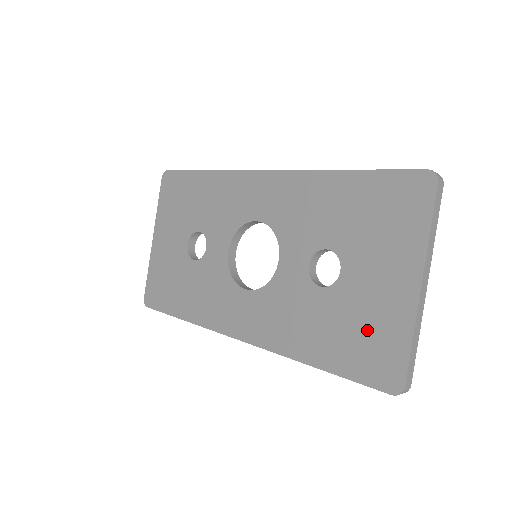
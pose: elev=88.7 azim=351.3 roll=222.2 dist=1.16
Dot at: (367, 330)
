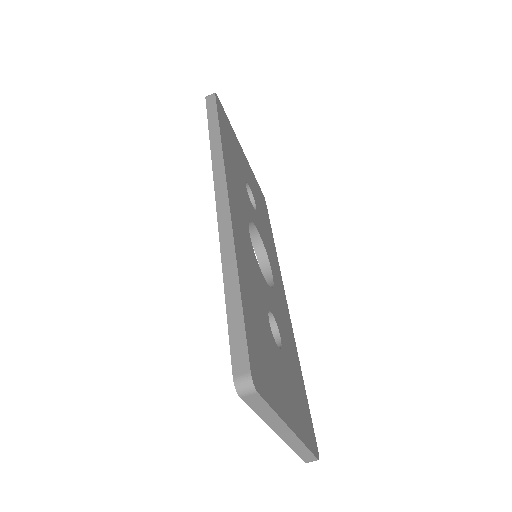
Dot at: occluded
